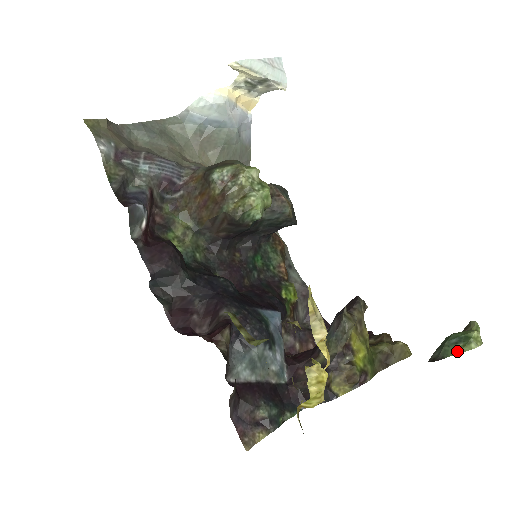
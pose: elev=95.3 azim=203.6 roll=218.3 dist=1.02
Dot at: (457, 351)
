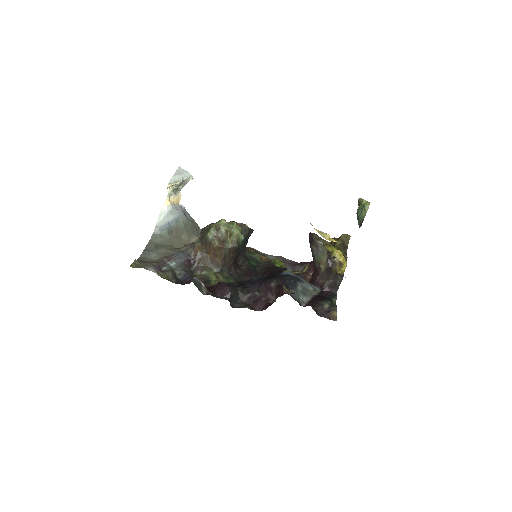
Dot at: (365, 213)
